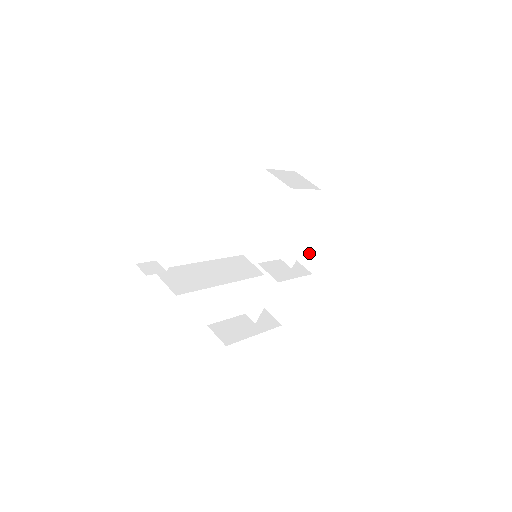
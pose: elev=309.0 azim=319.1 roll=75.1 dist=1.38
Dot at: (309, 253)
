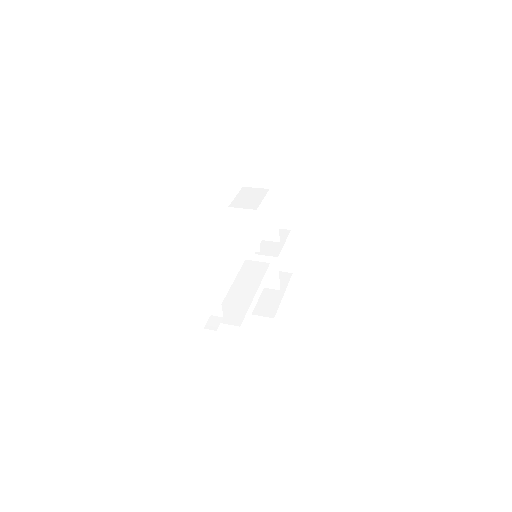
Dot at: (279, 219)
